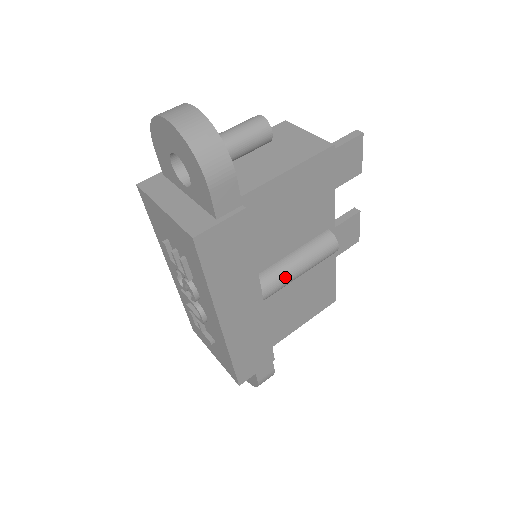
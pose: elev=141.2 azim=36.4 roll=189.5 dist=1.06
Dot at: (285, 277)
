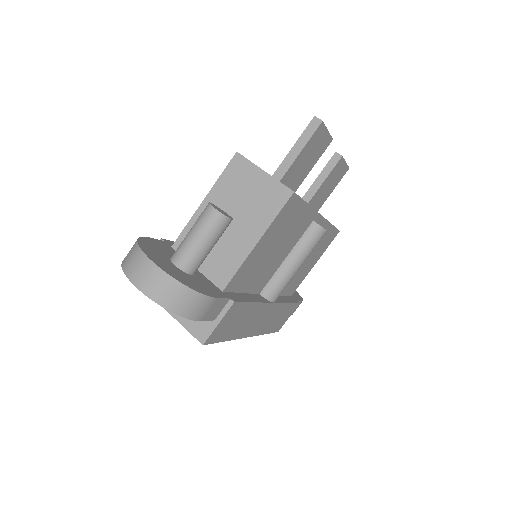
Dot at: (287, 281)
